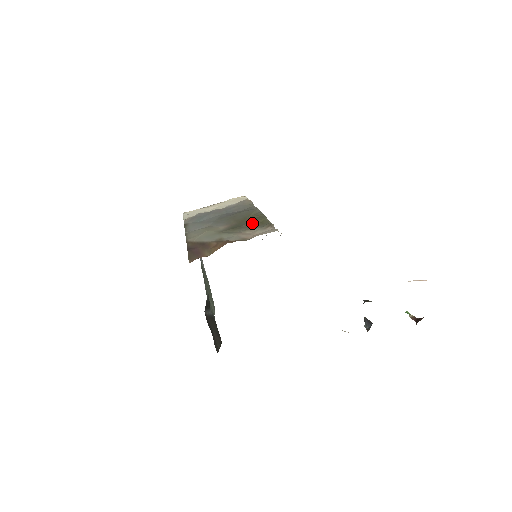
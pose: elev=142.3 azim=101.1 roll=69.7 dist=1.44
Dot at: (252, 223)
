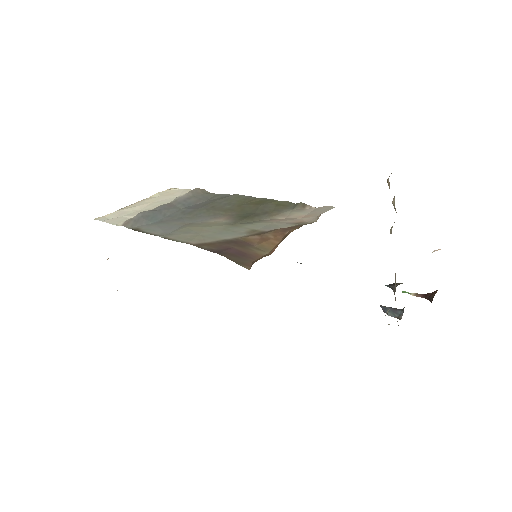
Dot at: (266, 207)
